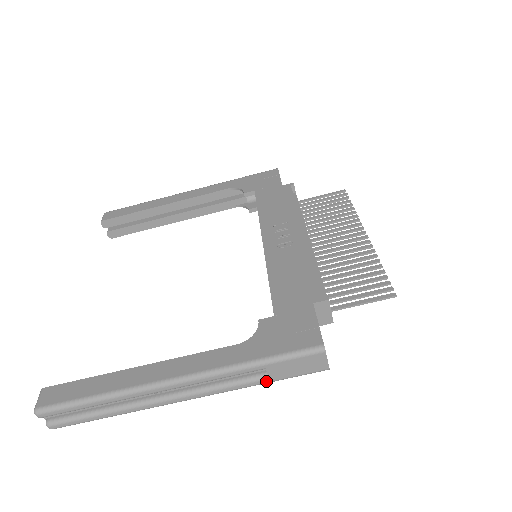
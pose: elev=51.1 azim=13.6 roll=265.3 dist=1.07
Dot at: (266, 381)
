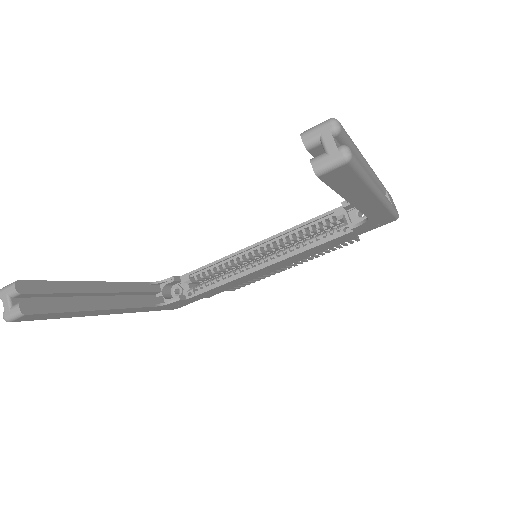
Dot at: (392, 205)
